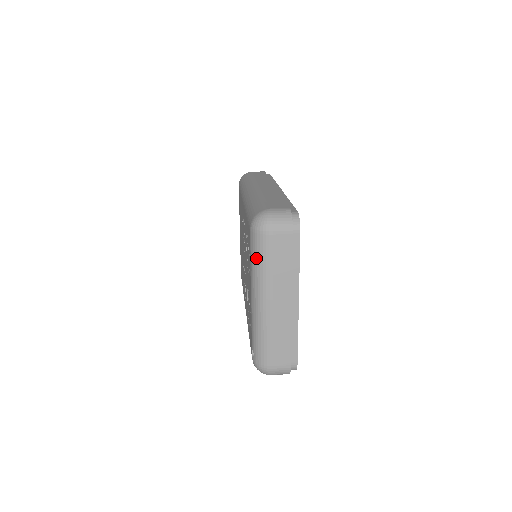
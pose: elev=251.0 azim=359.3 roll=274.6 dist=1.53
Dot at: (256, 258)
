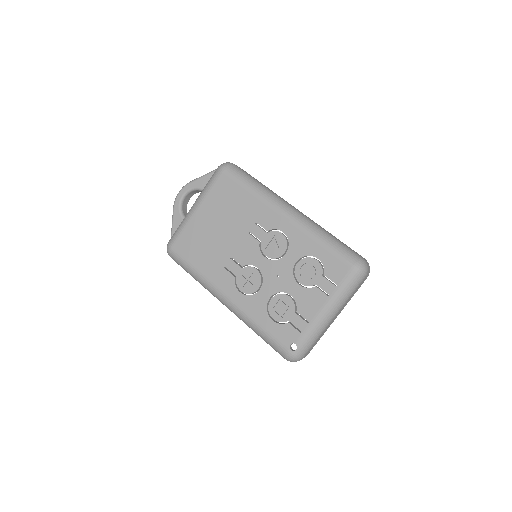
Dot at: (348, 289)
